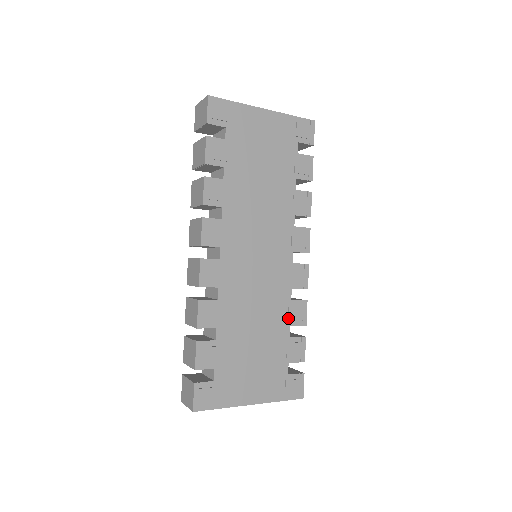
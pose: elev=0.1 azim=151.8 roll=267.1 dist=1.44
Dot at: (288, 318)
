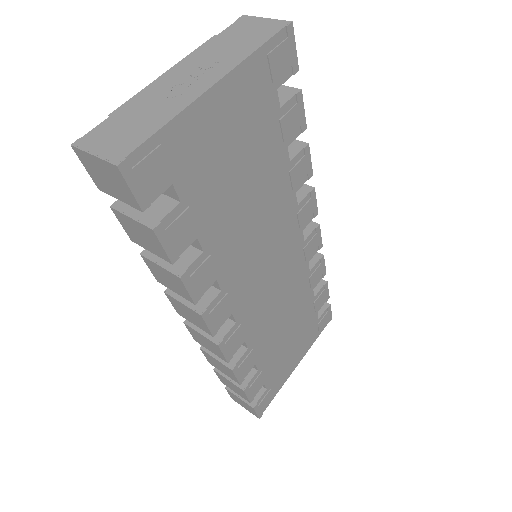
Dot at: (311, 287)
